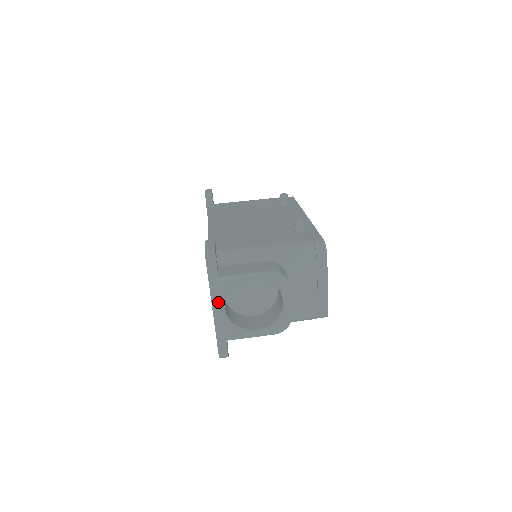
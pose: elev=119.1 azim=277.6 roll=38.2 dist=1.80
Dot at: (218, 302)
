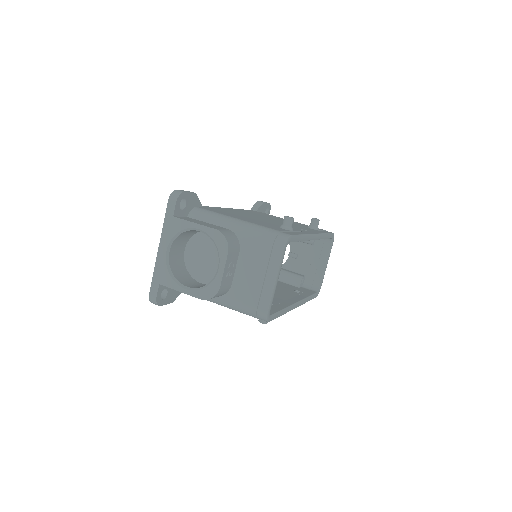
Dot at: (165, 241)
